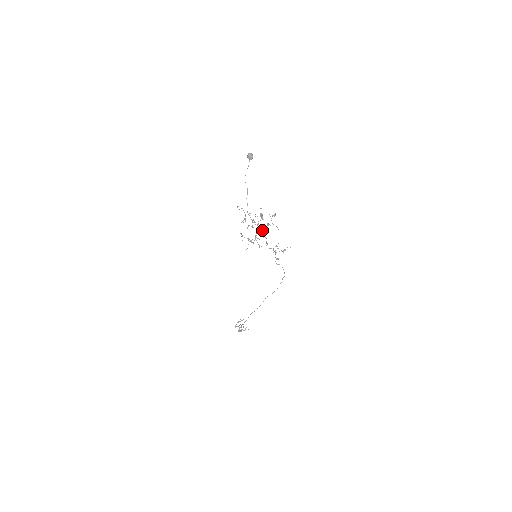
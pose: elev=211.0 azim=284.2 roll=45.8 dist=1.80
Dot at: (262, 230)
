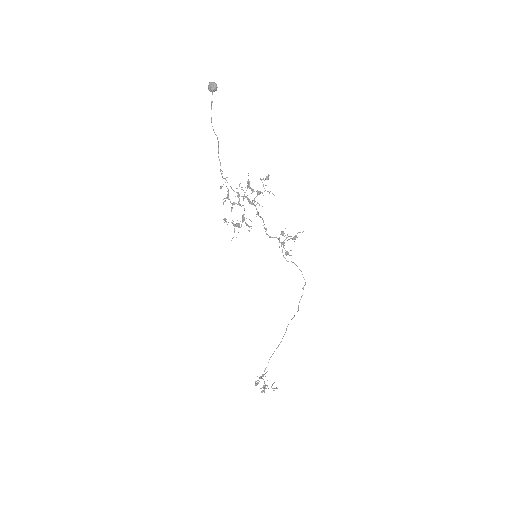
Dot at: (251, 204)
